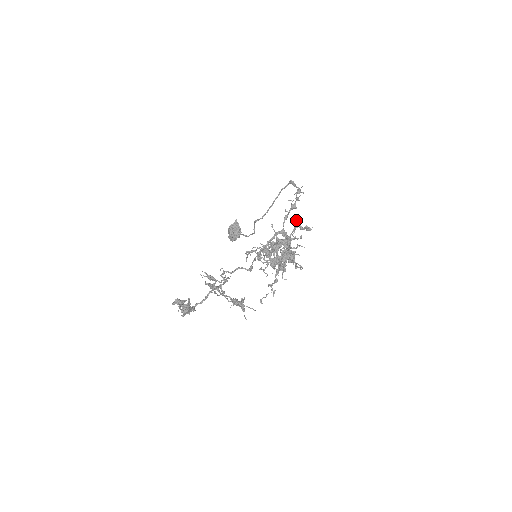
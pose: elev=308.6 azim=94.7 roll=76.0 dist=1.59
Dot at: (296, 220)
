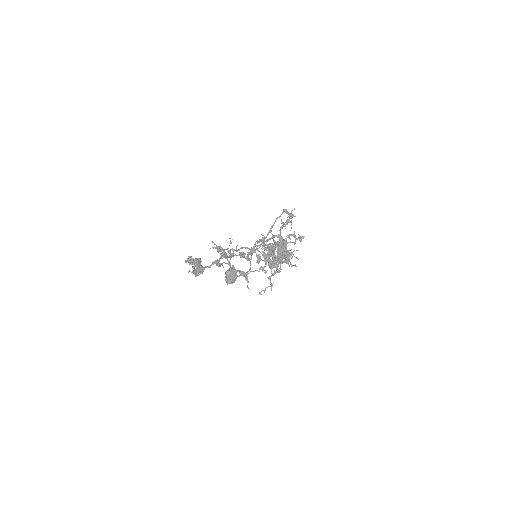
Dot at: (291, 221)
